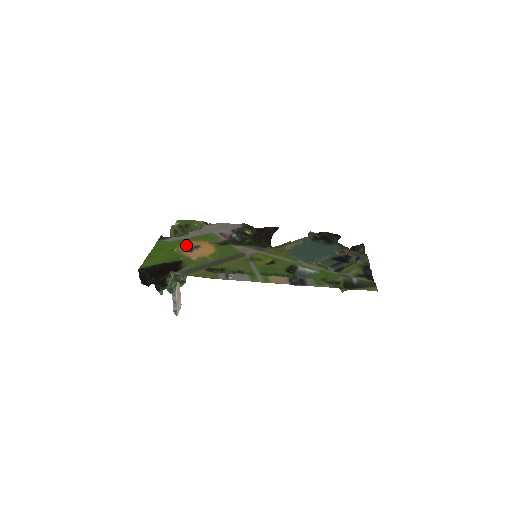
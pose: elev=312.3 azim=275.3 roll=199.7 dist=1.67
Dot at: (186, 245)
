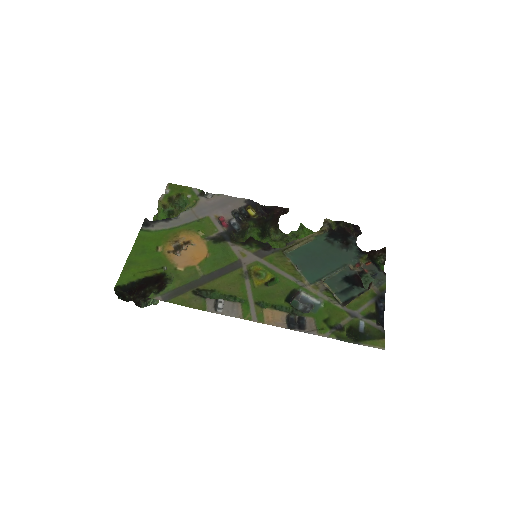
Dot at: (174, 240)
